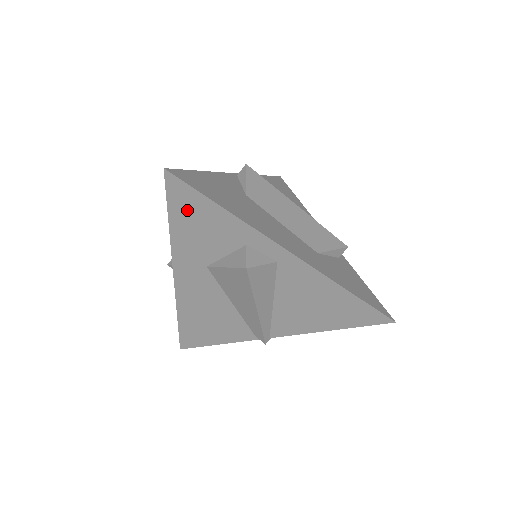
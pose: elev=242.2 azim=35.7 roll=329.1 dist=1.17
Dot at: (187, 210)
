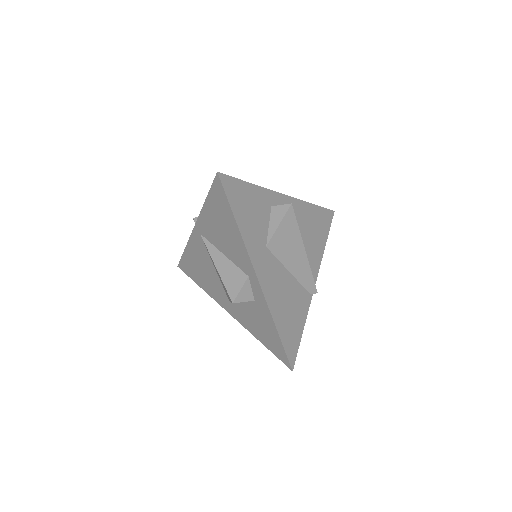
Dot at: (239, 200)
